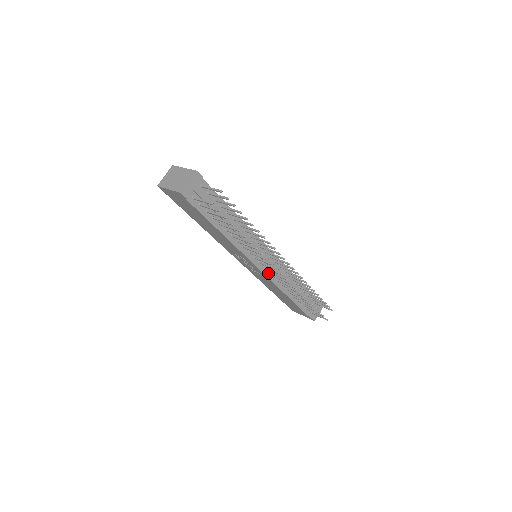
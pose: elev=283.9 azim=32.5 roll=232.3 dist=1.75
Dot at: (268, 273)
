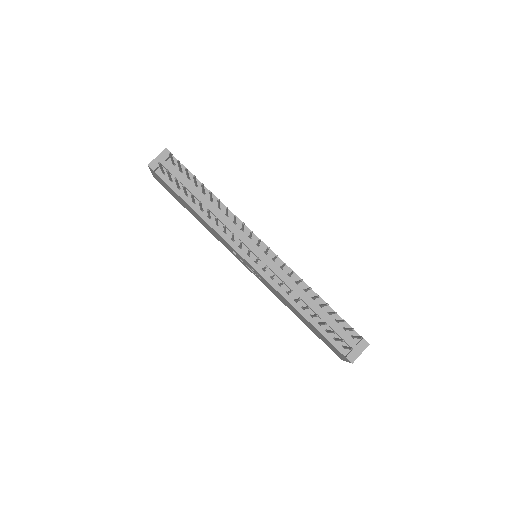
Dot at: (263, 272)
